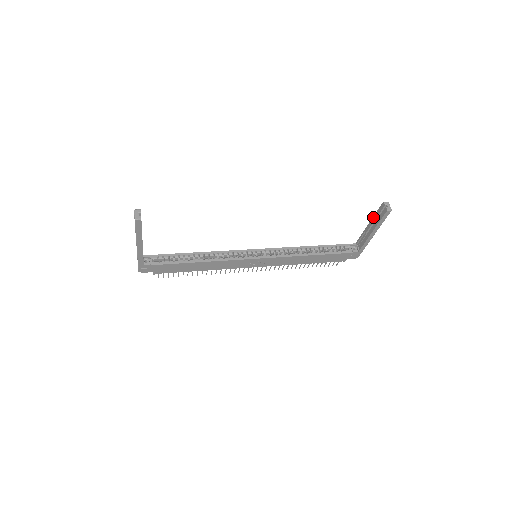
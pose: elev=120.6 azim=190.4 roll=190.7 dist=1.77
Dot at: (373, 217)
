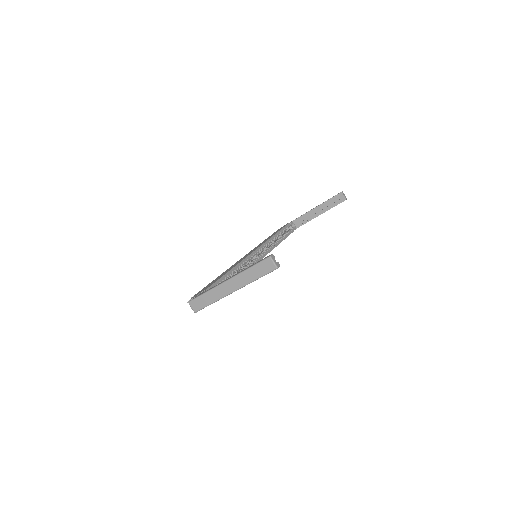
Dot at: (324, 202)
